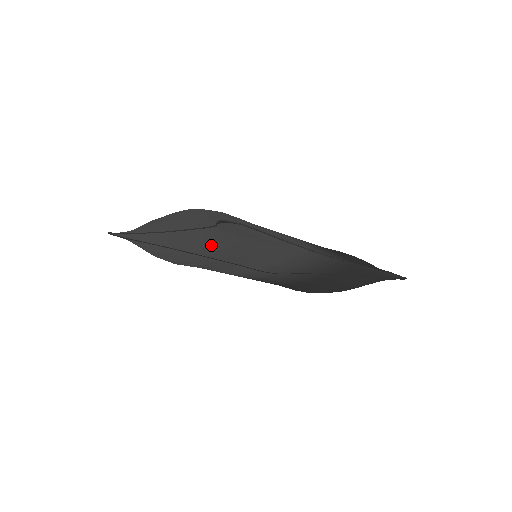
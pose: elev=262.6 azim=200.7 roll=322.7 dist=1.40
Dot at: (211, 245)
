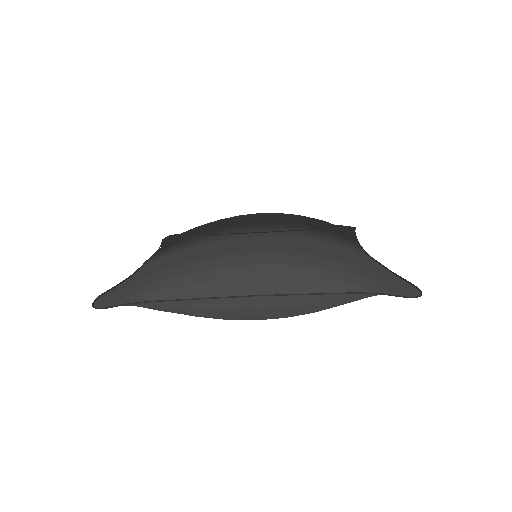
Dot at: (343, 304)
